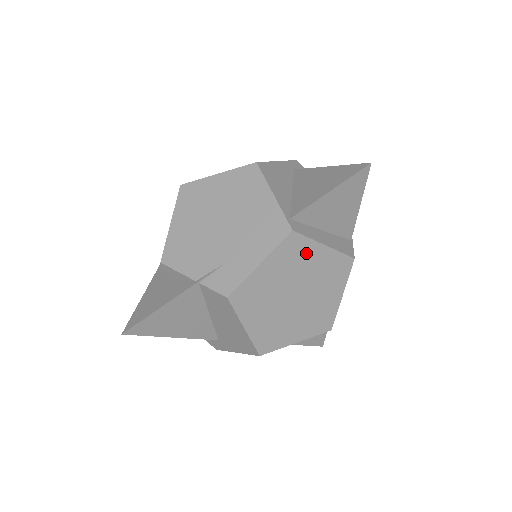
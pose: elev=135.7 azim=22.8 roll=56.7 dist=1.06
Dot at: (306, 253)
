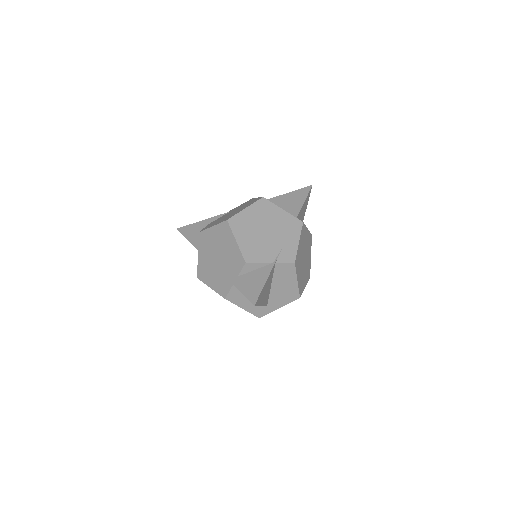
Dot at: (305, 234)
